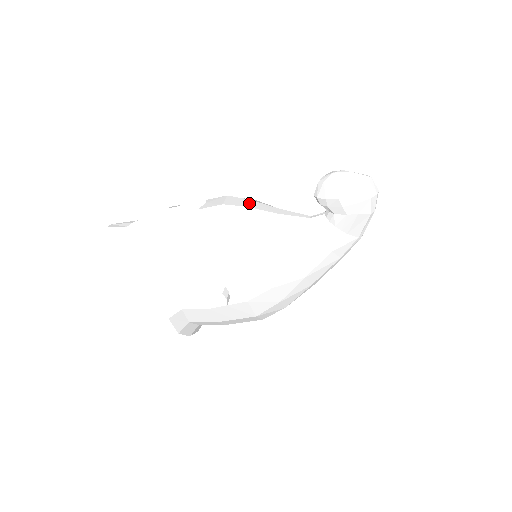
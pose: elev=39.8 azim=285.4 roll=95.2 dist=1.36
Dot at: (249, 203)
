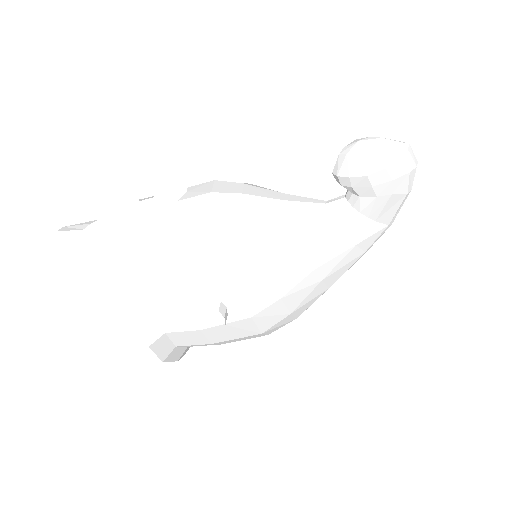
Dot at: (245, 188)
